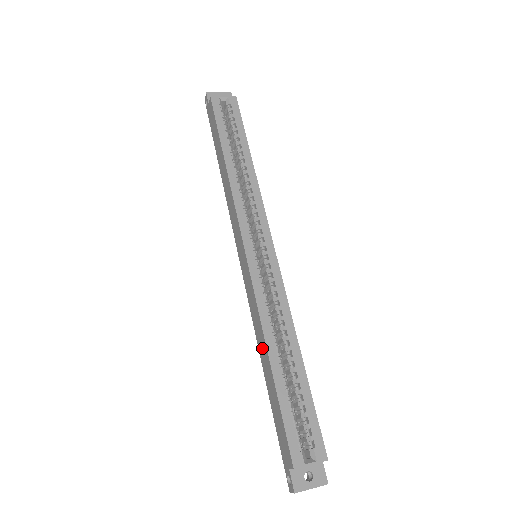
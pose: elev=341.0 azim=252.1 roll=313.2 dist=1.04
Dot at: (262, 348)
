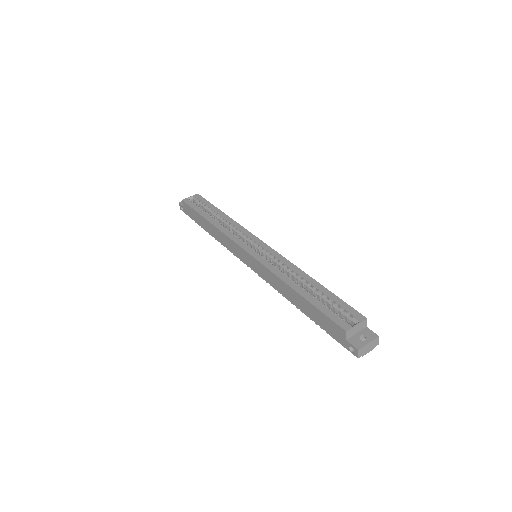
Dot at: (288, 292)
